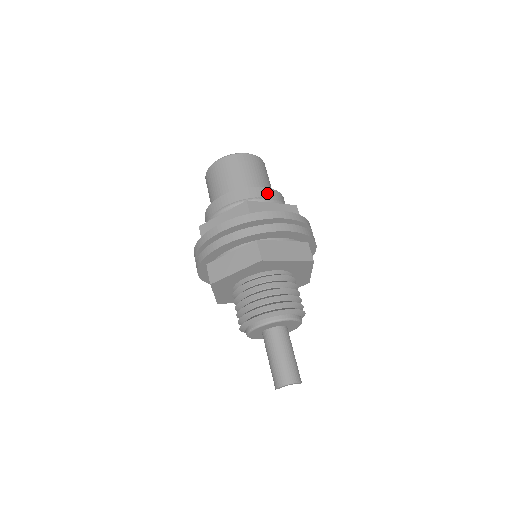
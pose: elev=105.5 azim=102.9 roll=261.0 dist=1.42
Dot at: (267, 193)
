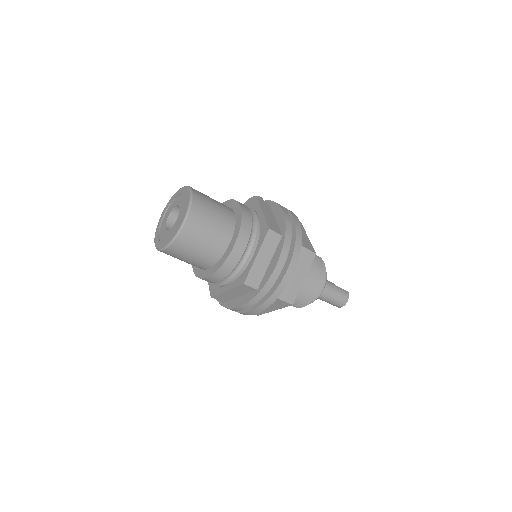
Dot at: (241, 247)
